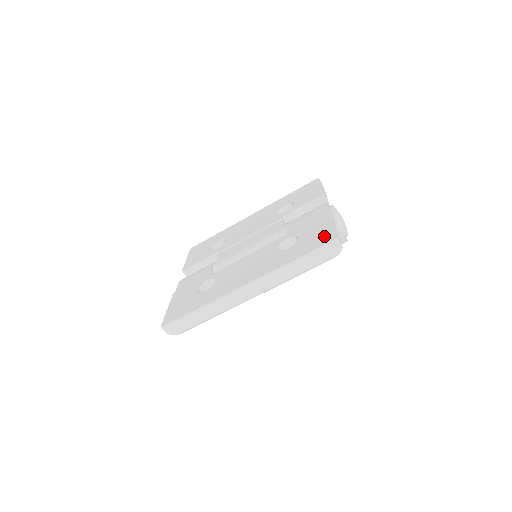
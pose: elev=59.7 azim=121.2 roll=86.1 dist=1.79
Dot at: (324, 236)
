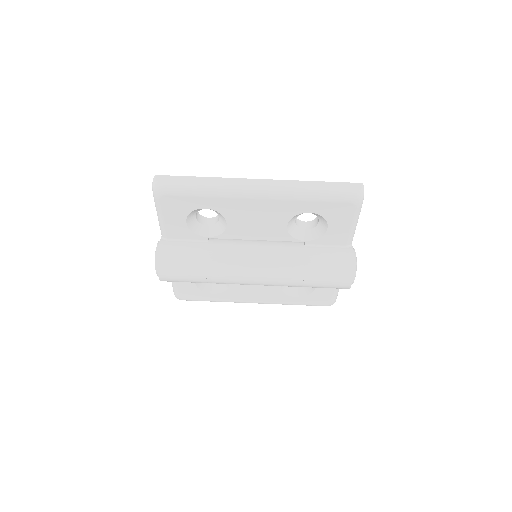
Dot at: occluded
